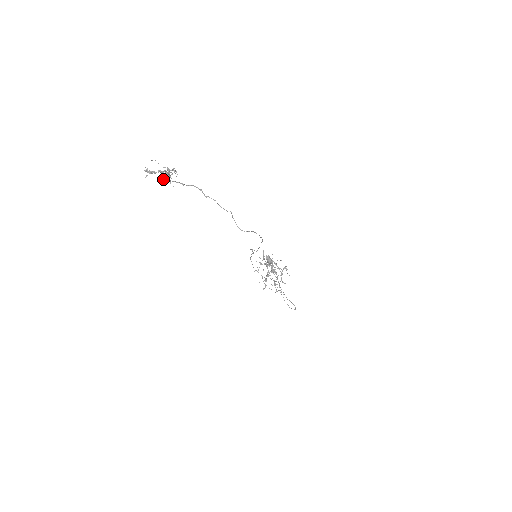
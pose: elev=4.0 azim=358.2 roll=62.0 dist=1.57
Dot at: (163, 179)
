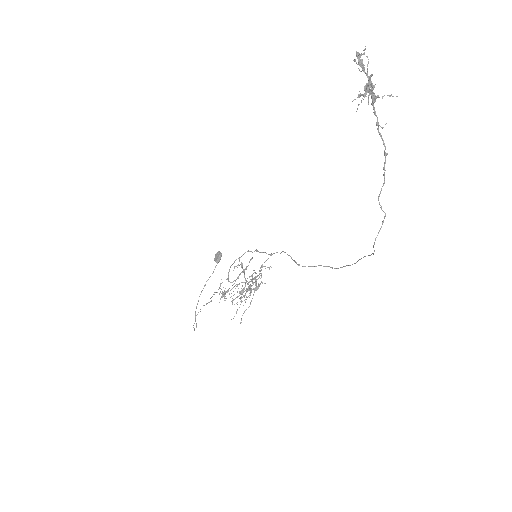
Dot at: (368, 90)
